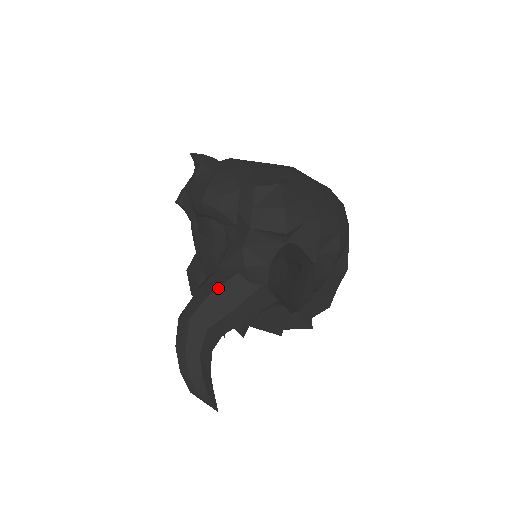
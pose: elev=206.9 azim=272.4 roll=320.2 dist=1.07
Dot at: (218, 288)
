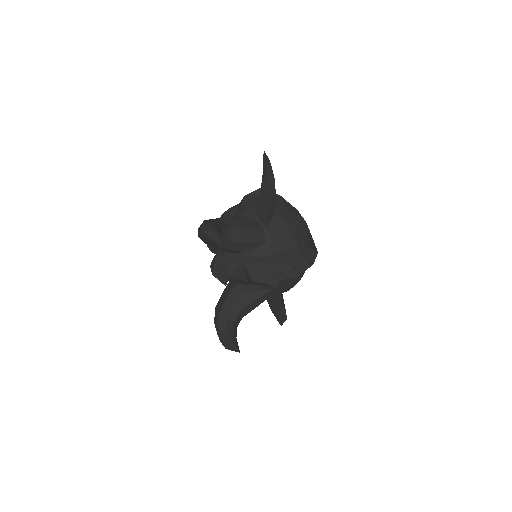
Dot at: occluded
